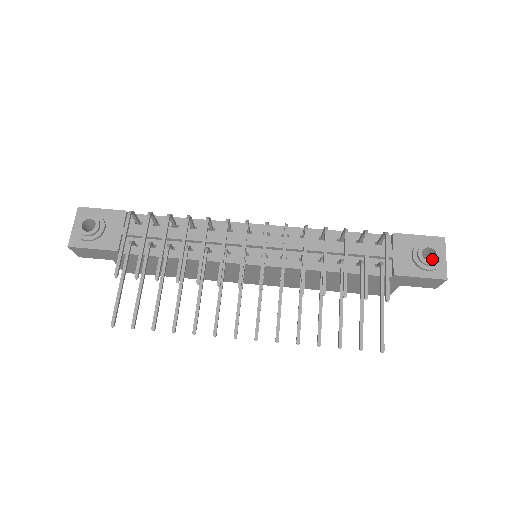
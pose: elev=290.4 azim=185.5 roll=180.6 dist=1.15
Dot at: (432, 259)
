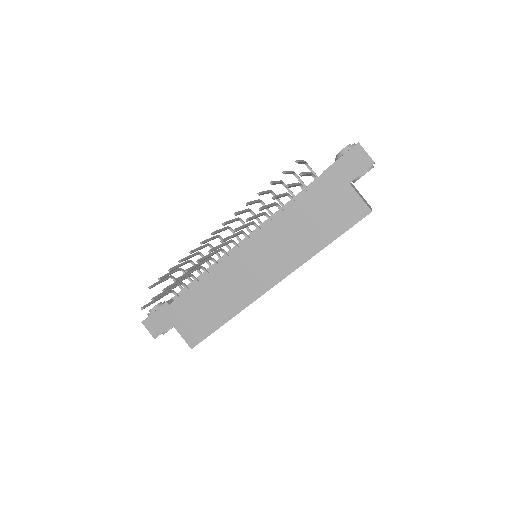
Dot at: occluded
